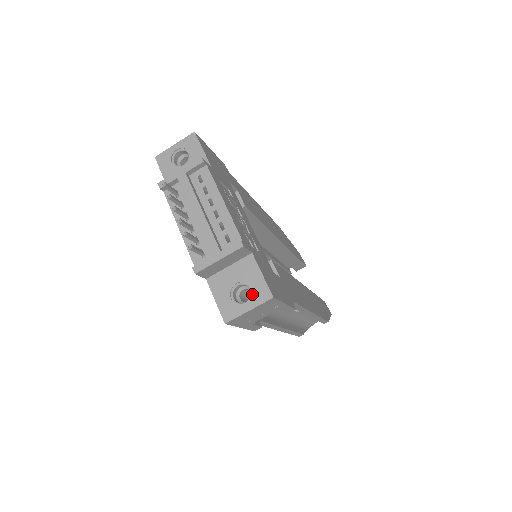
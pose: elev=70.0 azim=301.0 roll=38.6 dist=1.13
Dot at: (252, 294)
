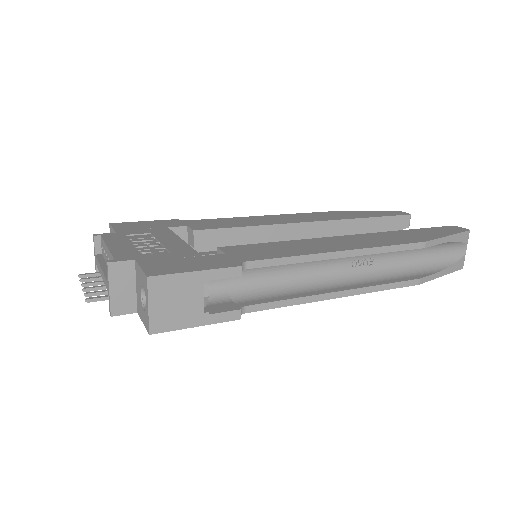
Dot at: occluded
